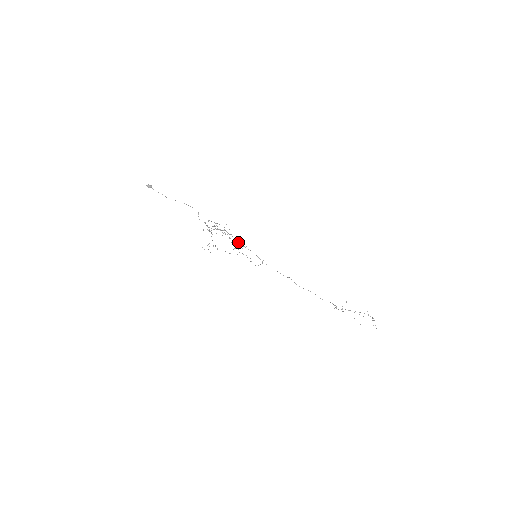
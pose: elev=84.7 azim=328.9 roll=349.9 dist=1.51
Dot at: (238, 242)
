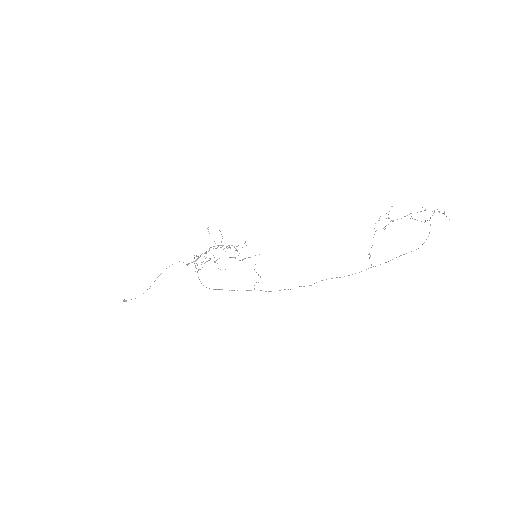
Dot at: occluded
